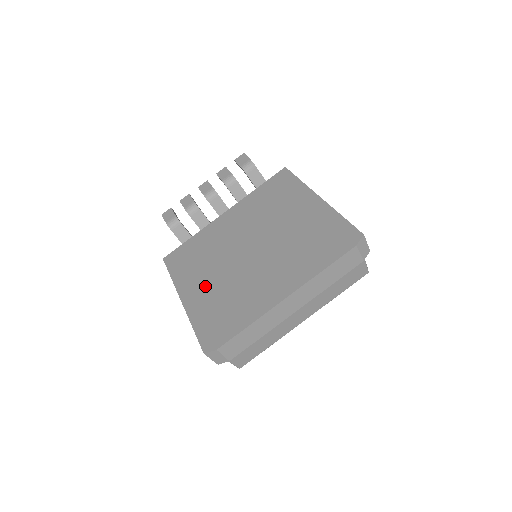
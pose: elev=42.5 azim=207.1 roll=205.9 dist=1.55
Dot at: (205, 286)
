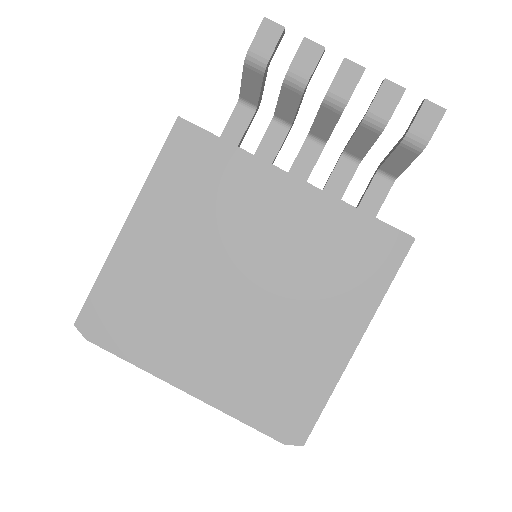
Dot at: (159, 250)
